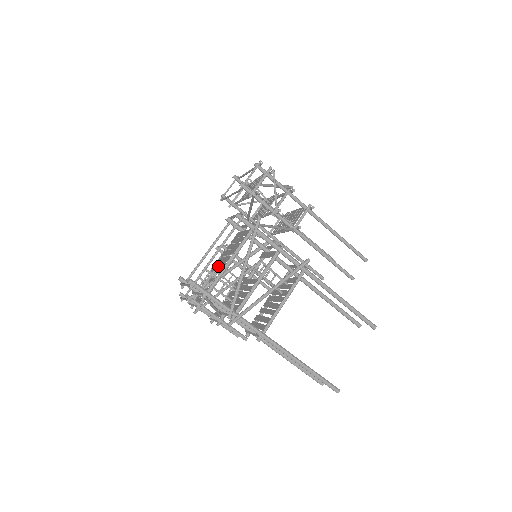
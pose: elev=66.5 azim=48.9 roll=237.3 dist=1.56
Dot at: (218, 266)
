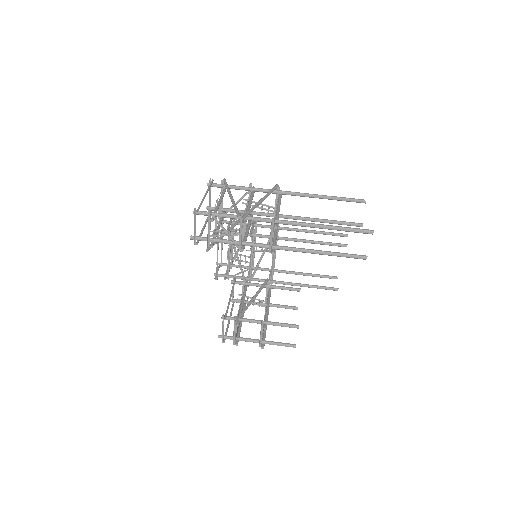
Dot at: occluded
